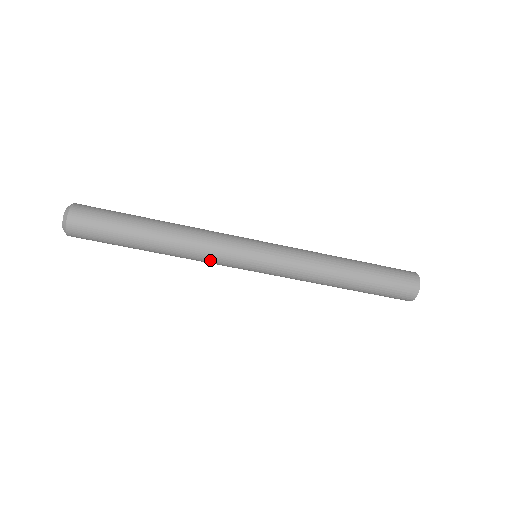
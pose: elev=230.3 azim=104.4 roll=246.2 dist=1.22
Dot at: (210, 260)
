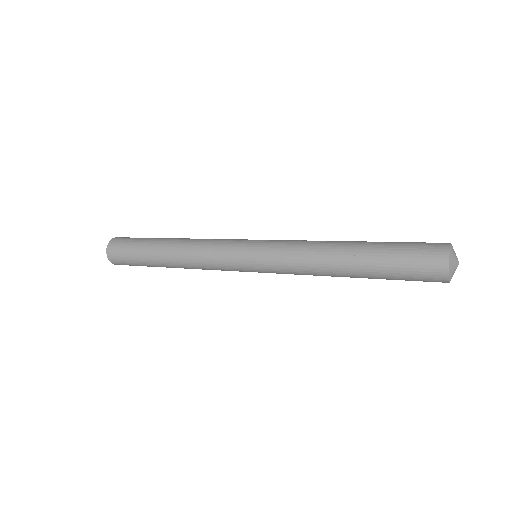
Dot at: occluded
